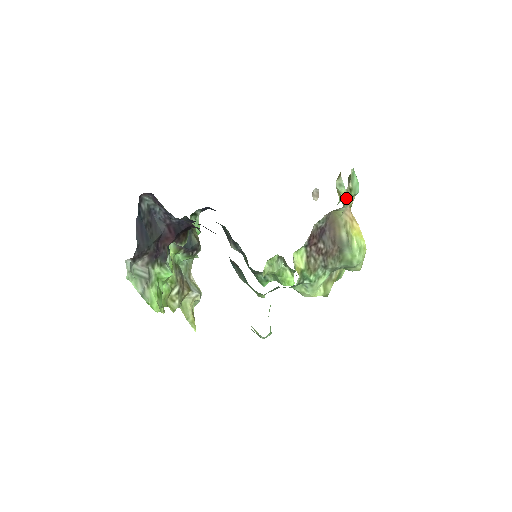
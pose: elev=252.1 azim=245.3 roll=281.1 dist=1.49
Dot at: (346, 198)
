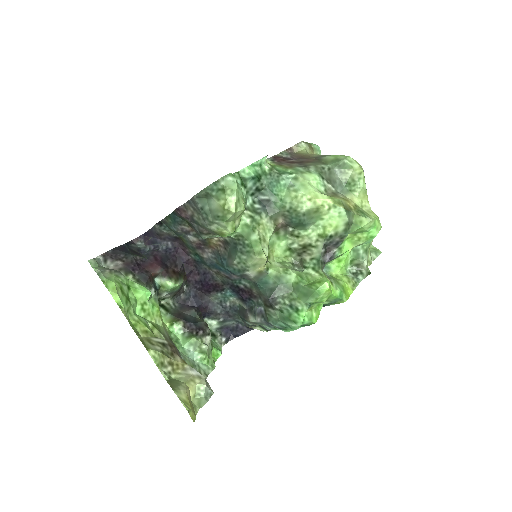
Dot at: occluded
